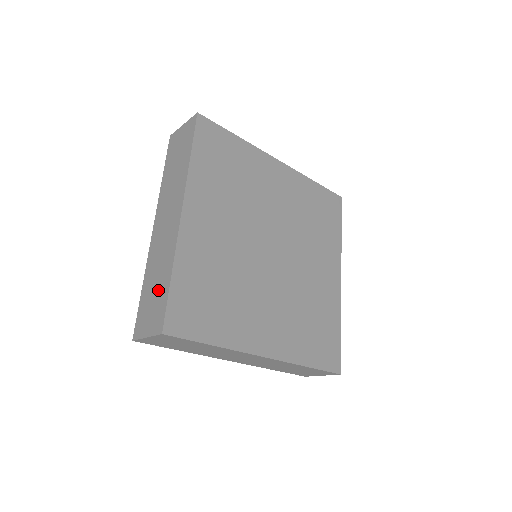
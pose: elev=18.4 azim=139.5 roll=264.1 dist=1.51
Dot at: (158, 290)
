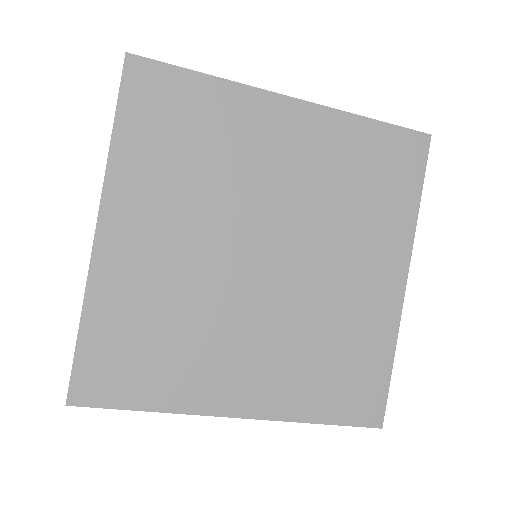
Dot at: occluded
